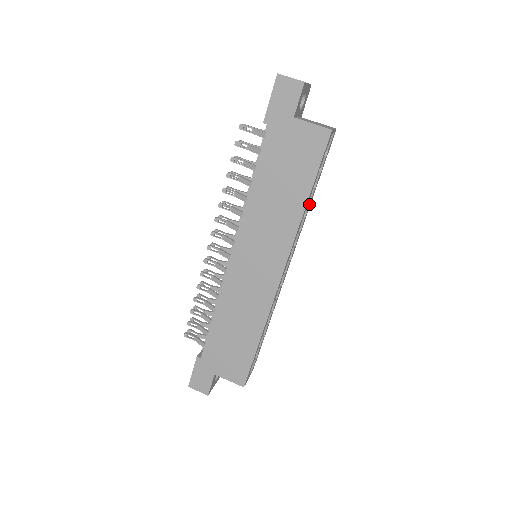
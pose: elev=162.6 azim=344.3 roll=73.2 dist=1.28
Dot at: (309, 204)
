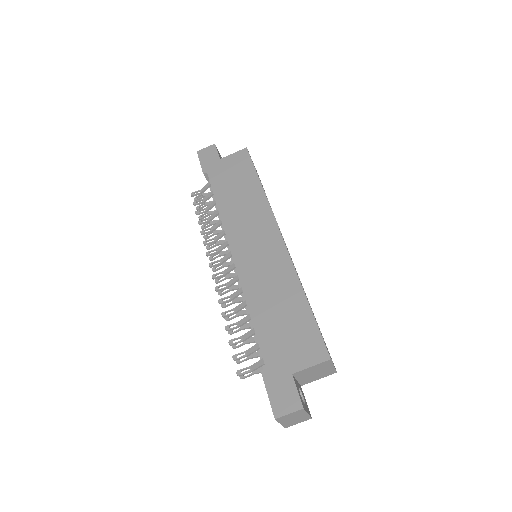
Dot at: occluded
